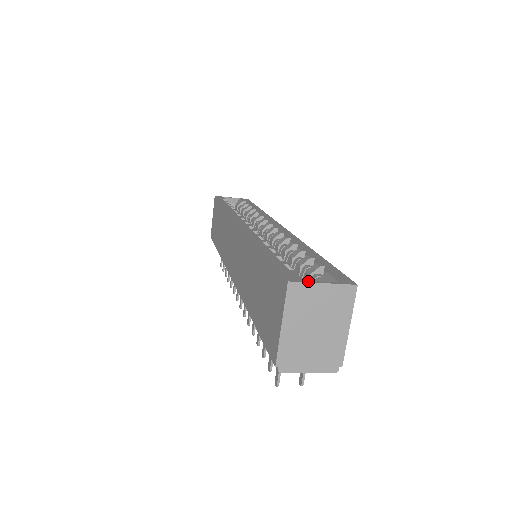
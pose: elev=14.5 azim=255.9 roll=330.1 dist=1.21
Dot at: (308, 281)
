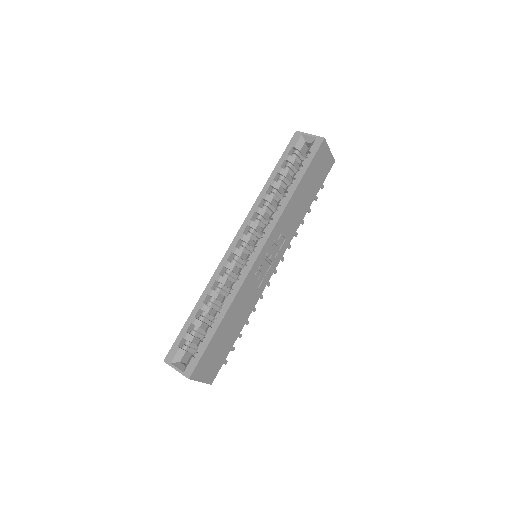
Dot at: (171, 365)
